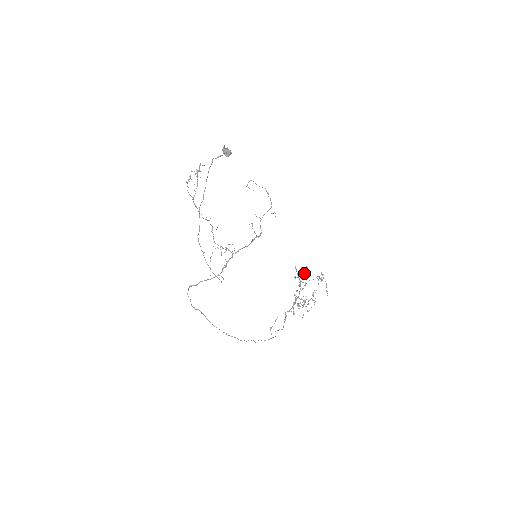
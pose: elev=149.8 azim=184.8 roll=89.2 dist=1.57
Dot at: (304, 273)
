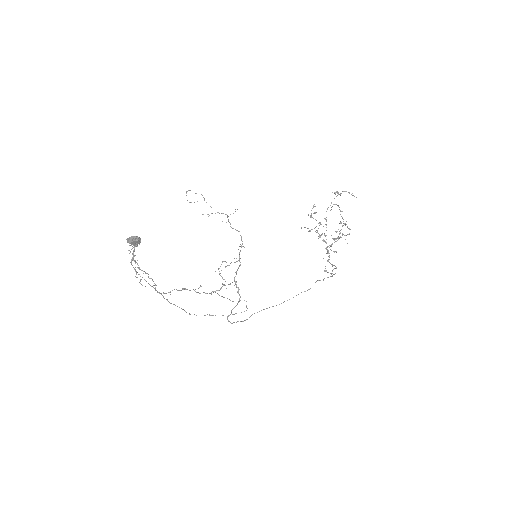
Dot at: occluded
